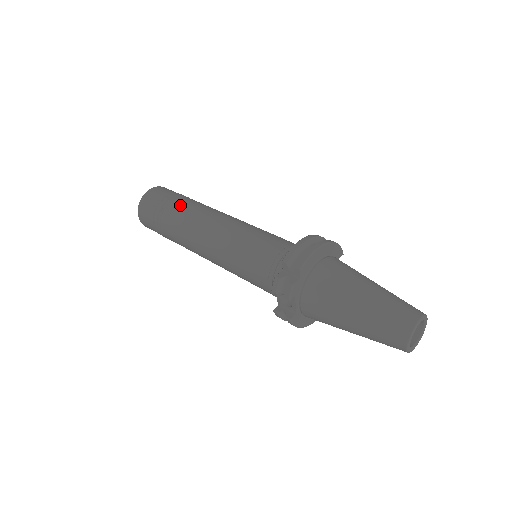
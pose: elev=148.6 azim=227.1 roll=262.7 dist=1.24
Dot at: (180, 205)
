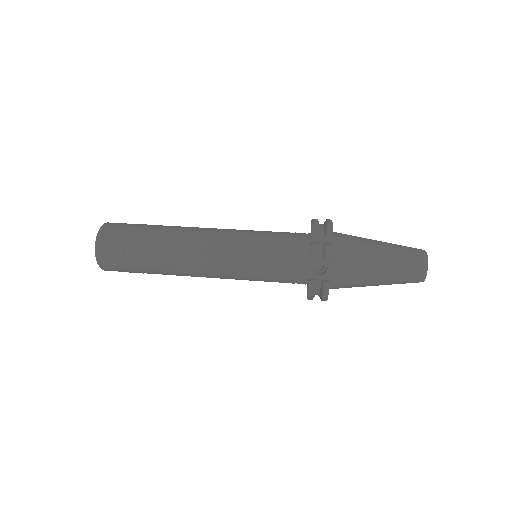
Dot at: (157, 227)
